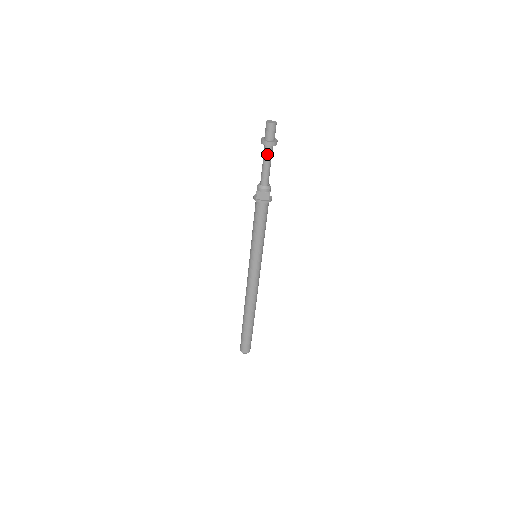
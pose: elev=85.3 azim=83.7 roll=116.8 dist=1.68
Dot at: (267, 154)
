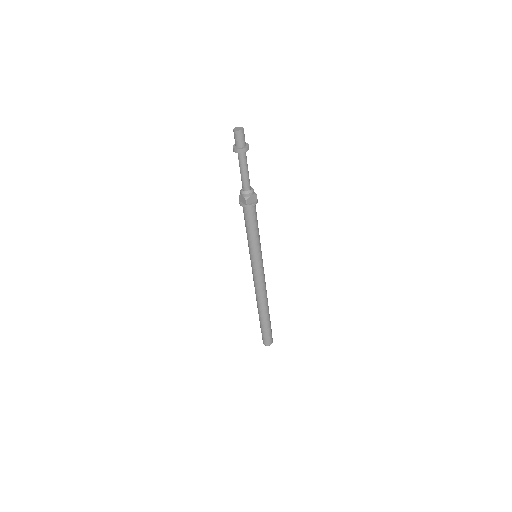
Dot at: (244, 160)
